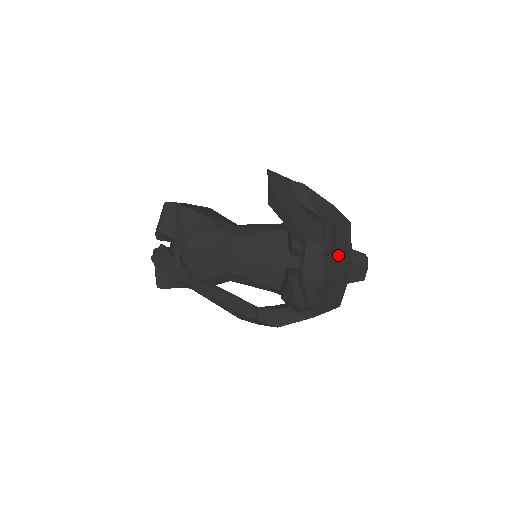
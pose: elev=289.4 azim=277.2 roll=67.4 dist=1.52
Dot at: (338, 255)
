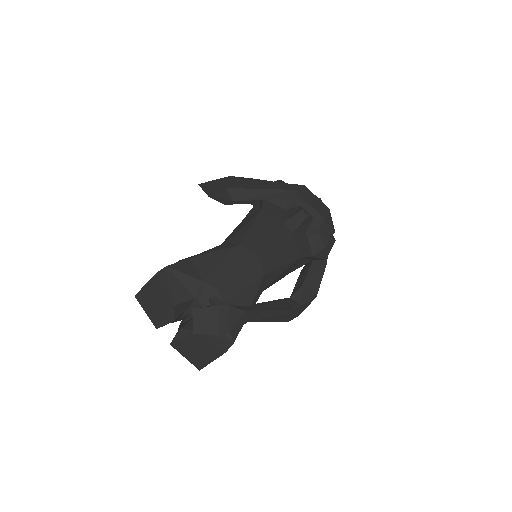
Dot at: occluded
